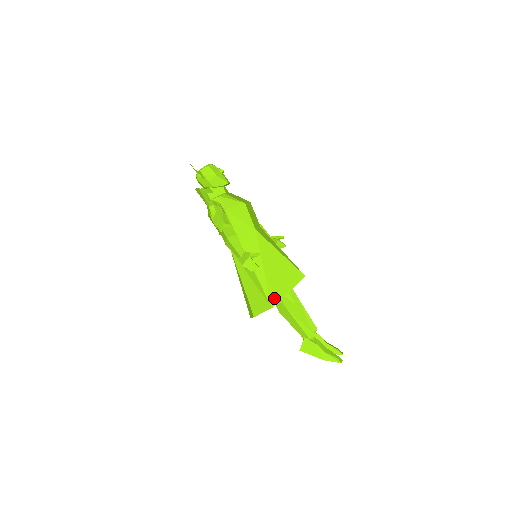
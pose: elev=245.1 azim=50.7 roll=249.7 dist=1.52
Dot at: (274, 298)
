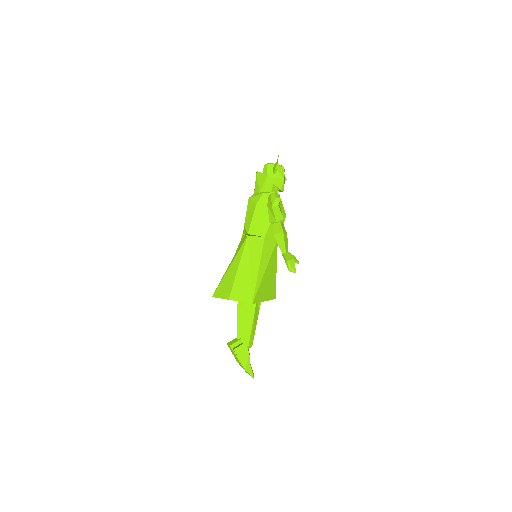
Dot at: (257, 298)
